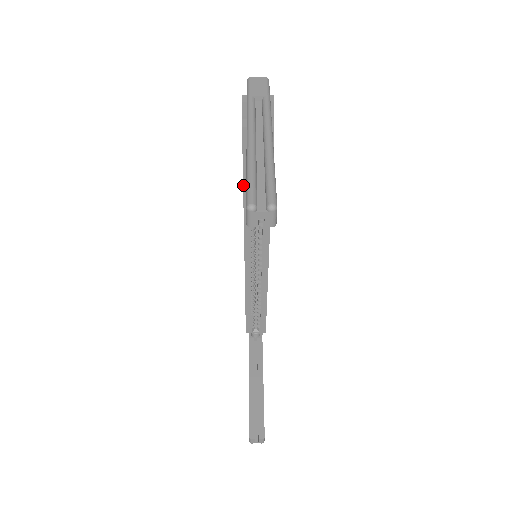
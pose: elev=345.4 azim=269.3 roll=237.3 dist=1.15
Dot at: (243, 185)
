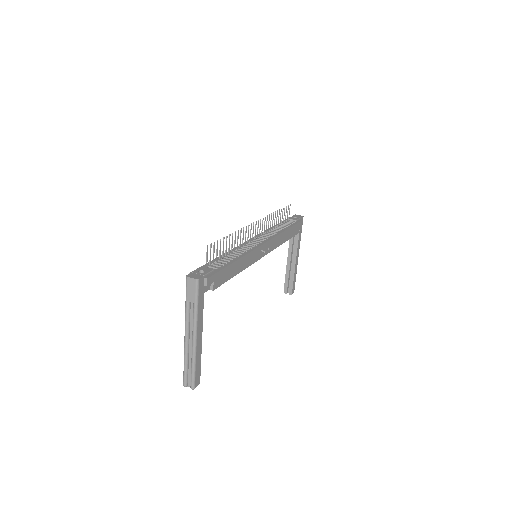
Dot at: occluded
